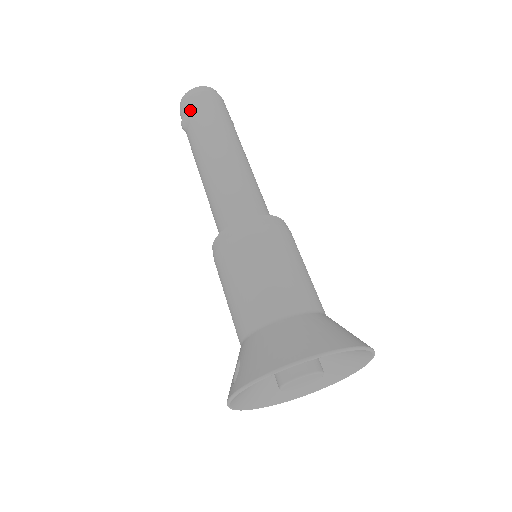
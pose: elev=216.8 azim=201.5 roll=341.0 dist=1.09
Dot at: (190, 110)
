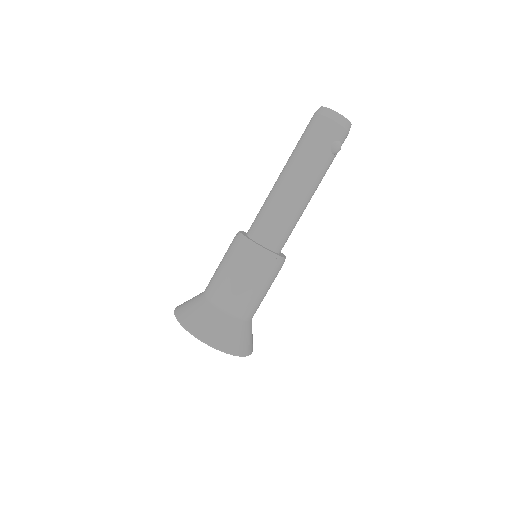
Dot at: occluded
